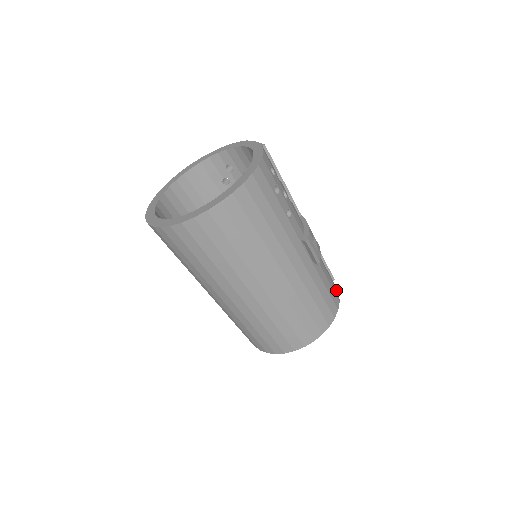
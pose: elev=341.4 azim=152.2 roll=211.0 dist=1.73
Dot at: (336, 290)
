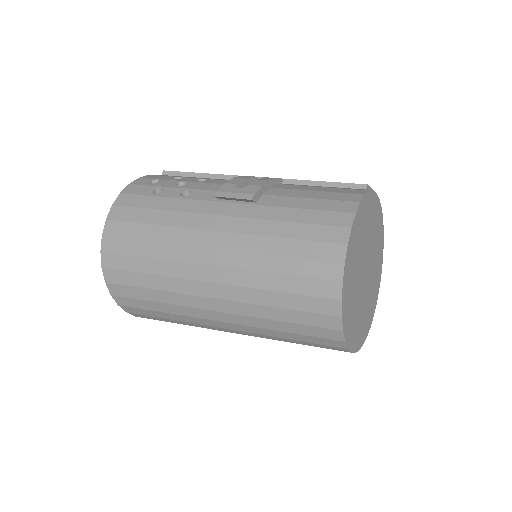
Dot at: (350, 195)
